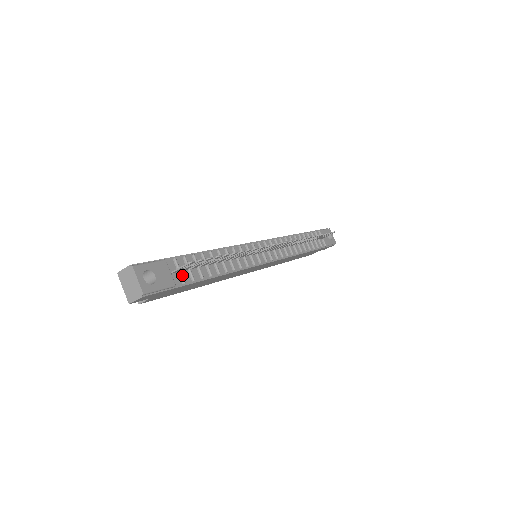
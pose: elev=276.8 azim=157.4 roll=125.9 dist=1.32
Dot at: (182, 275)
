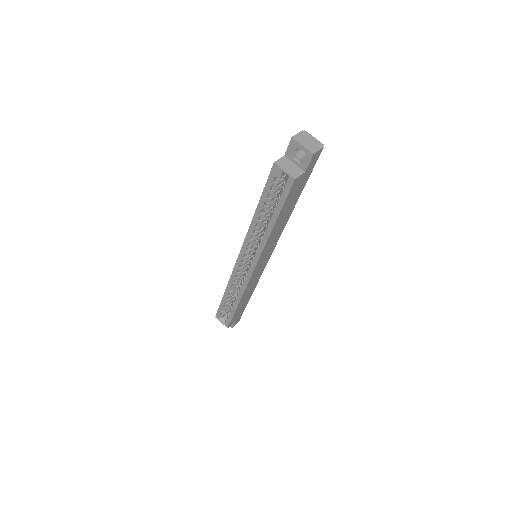
Dot at: occluded
